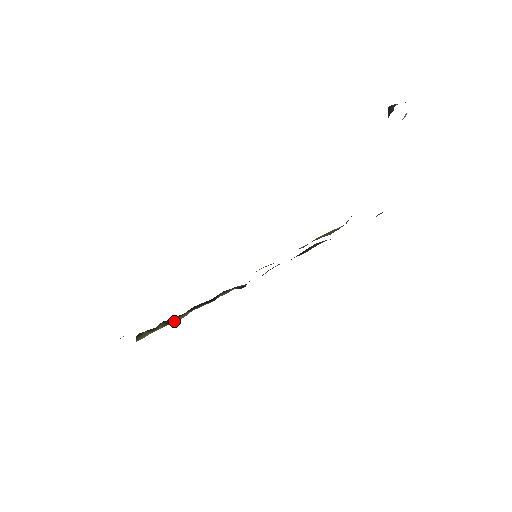
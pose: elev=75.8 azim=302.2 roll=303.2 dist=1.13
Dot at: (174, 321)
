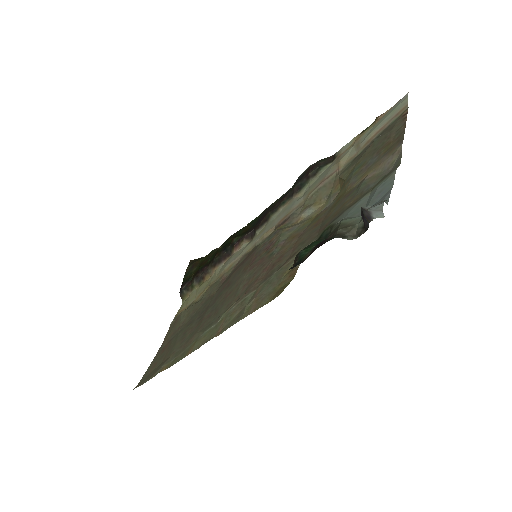
Dot at: (204, 280)
